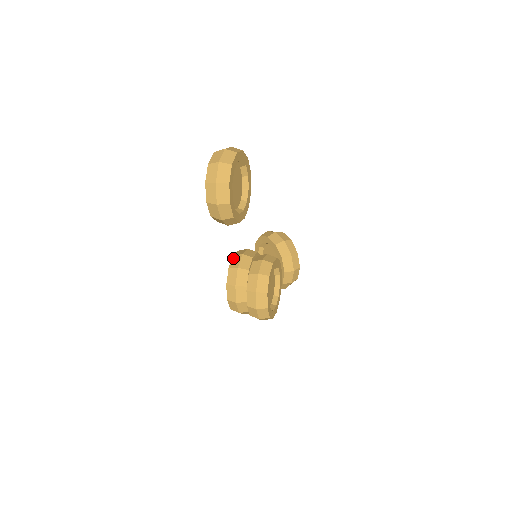
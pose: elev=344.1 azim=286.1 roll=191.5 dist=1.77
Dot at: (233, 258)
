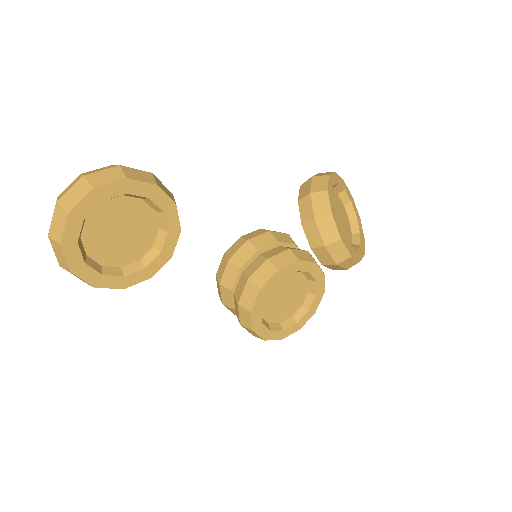
Dot at: (222, 260)
